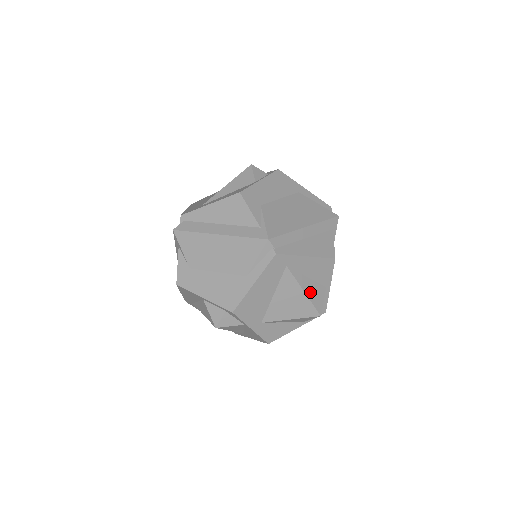
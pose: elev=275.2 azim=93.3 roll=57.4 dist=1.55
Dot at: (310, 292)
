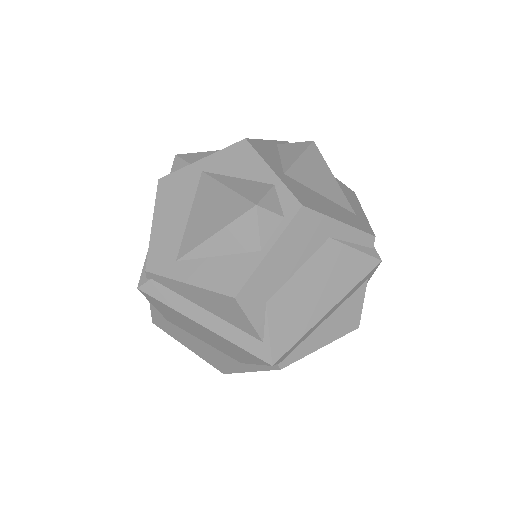
Dot at: occluded
